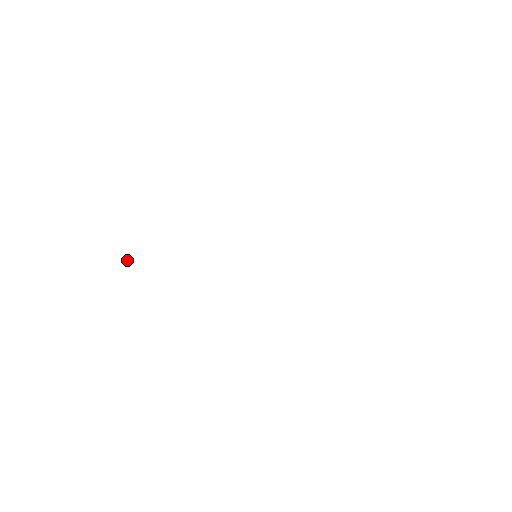
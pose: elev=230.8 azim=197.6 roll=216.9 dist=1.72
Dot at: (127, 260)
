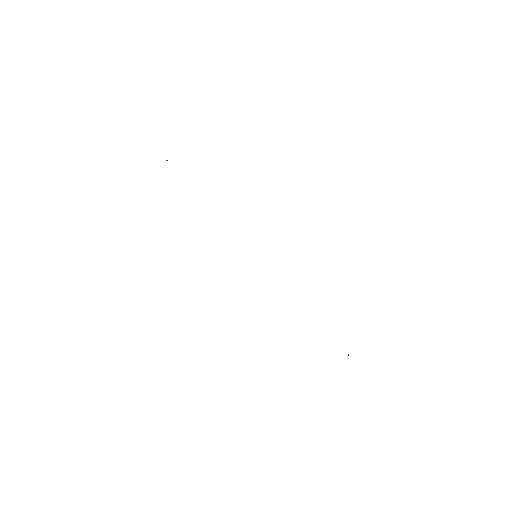
Dot at: (167, 160)
